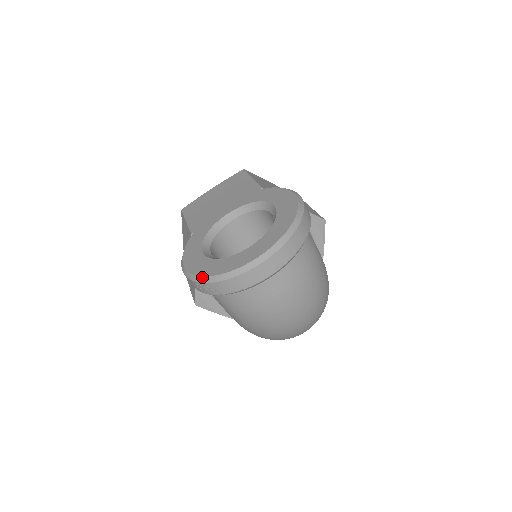
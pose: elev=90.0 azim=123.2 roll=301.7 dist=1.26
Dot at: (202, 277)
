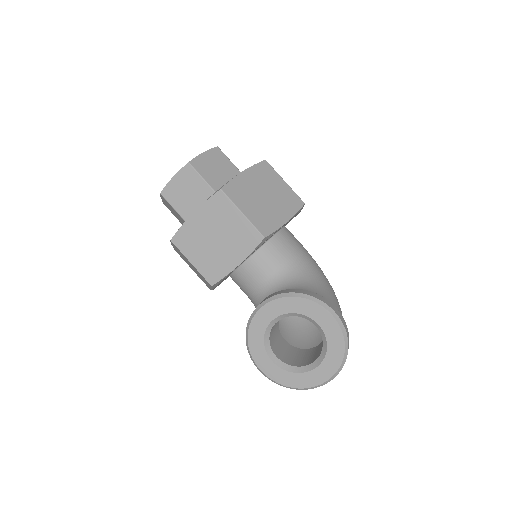
Dot at: (287, 387)
